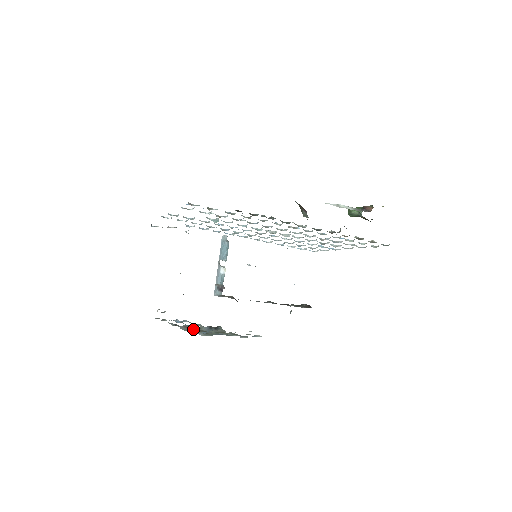
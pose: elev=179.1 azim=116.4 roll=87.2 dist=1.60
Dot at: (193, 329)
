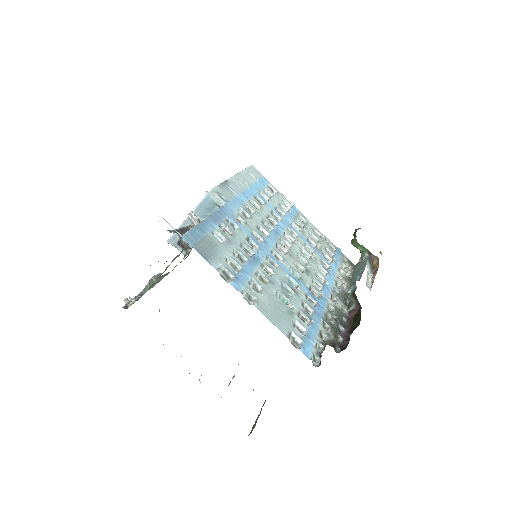
Dot at: occluded
